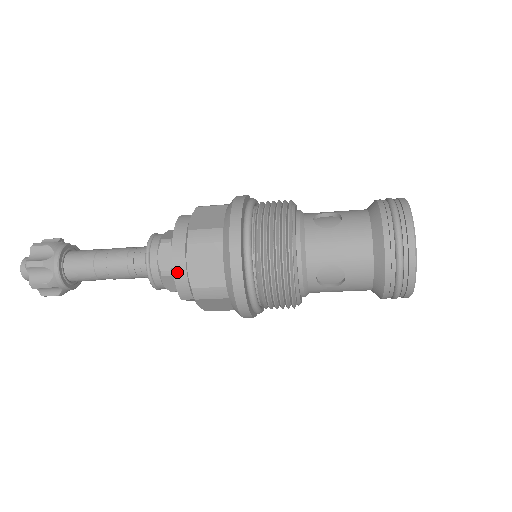
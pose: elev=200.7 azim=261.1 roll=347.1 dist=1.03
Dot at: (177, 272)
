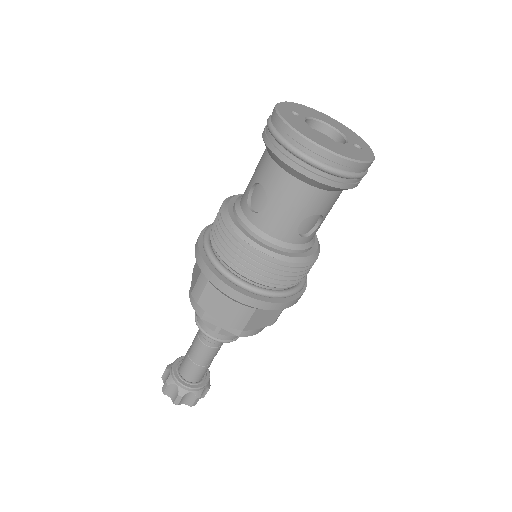
Dot at: (190, 293)
